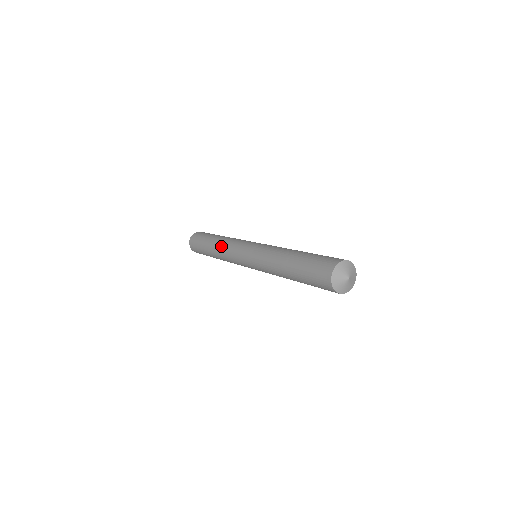
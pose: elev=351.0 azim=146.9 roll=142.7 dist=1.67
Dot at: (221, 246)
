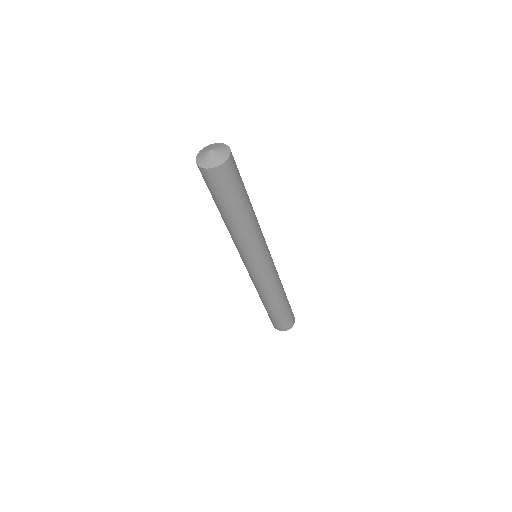
Dot at: occluded
